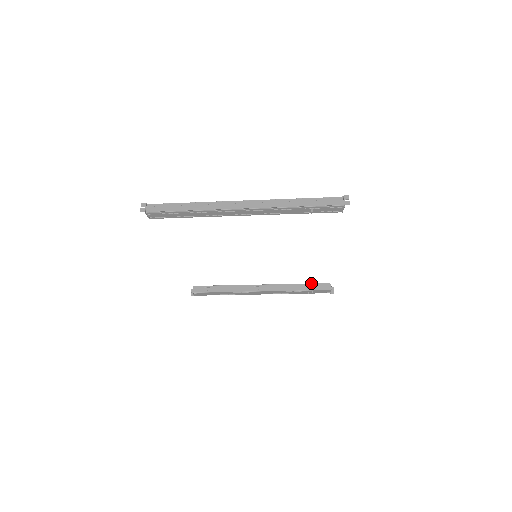
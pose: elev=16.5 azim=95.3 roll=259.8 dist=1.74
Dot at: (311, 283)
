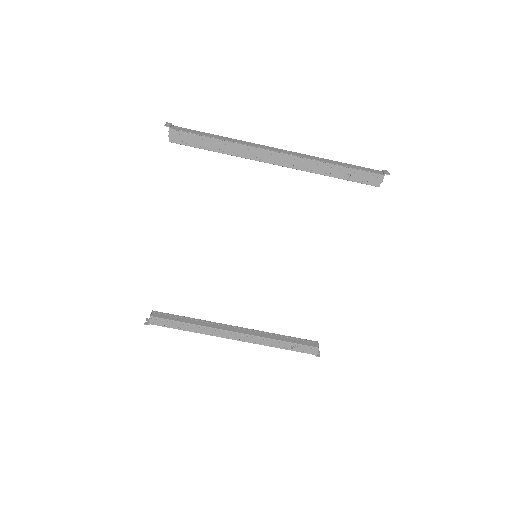
Dot at: occluded
